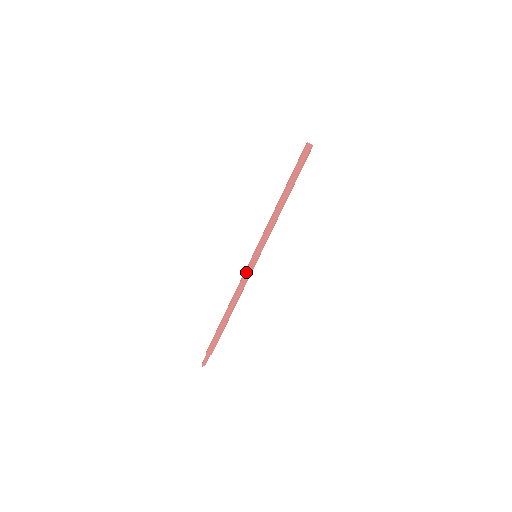
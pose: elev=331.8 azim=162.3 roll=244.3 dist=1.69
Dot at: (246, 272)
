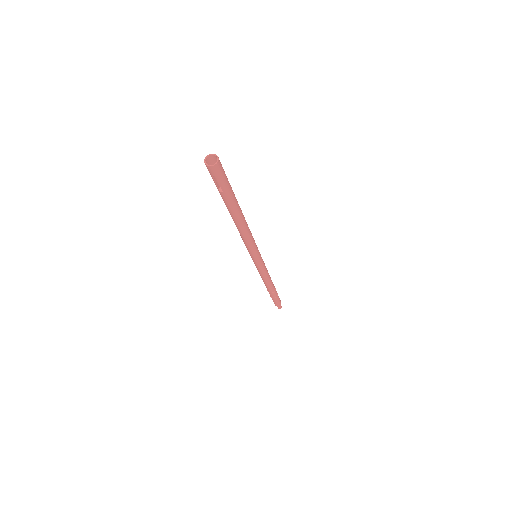
Dot at: occluded
